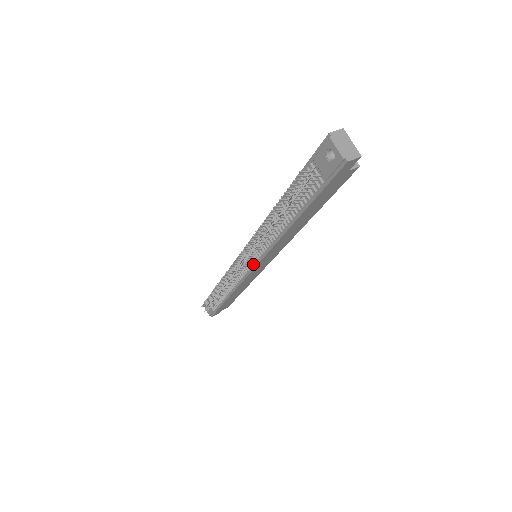
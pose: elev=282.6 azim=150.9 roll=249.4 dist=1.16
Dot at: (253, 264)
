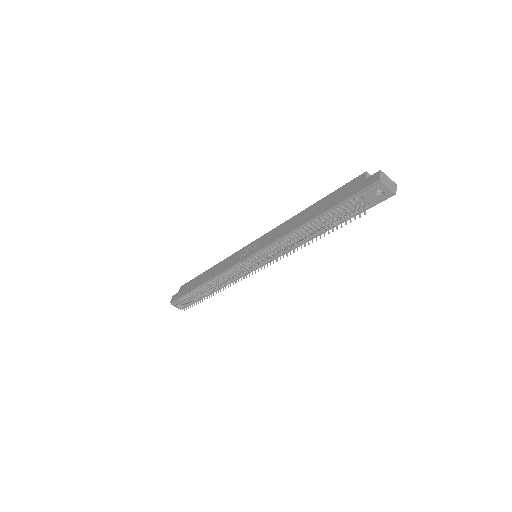
Dot at: (262, 264)
